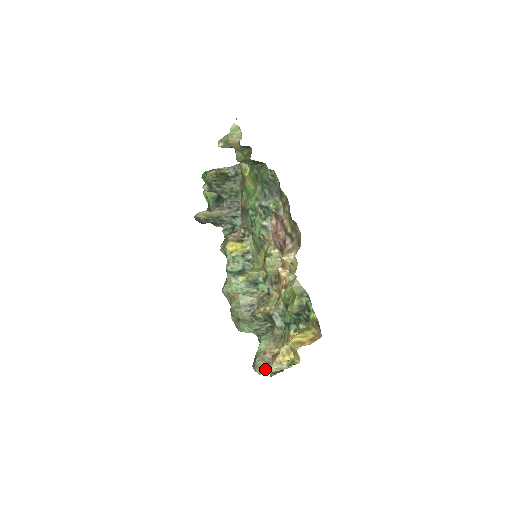
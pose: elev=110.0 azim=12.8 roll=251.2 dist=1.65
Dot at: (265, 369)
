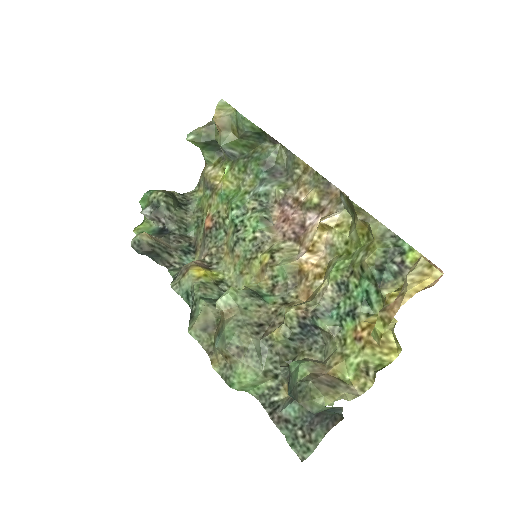
Dot at: (331, 394)
